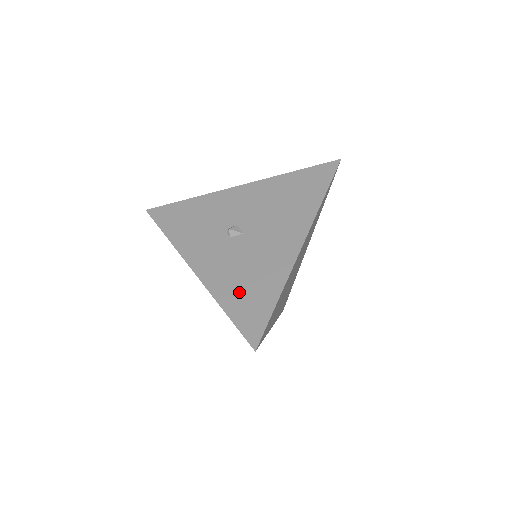
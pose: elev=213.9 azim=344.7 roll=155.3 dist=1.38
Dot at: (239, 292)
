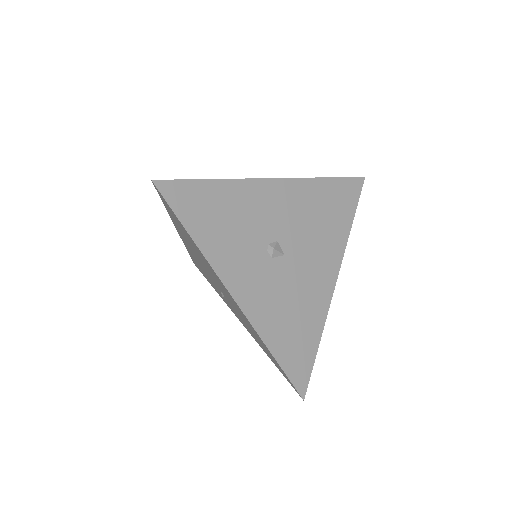
Dot at: (286, 334)
